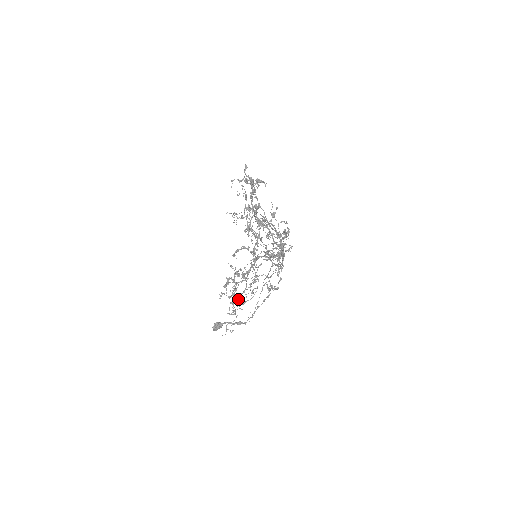
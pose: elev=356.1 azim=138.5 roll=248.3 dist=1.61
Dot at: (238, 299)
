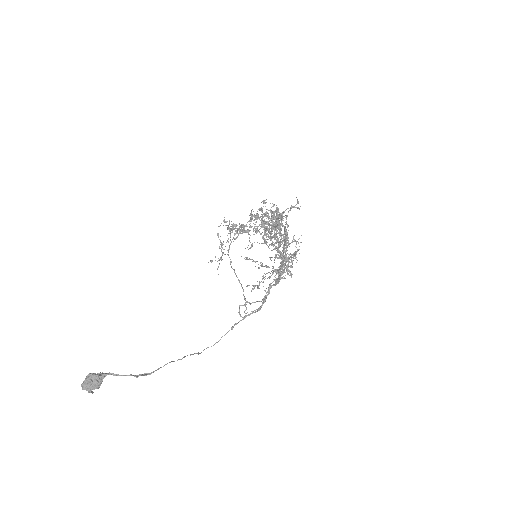
Dot at: (261, 208)
